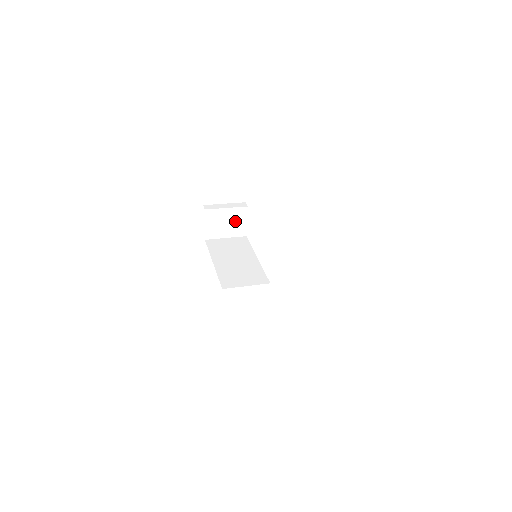
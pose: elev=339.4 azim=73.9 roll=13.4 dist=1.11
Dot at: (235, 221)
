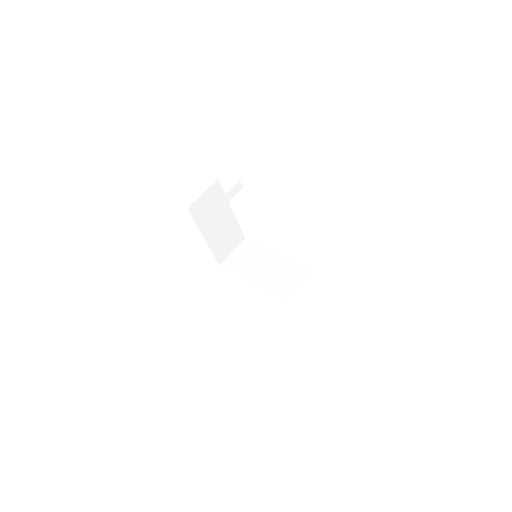
Dot at: occluded
